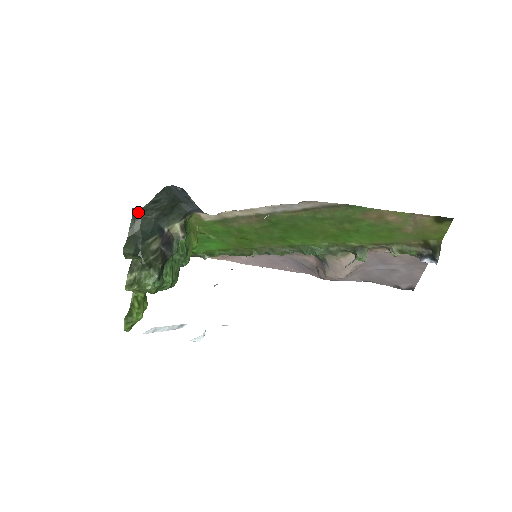
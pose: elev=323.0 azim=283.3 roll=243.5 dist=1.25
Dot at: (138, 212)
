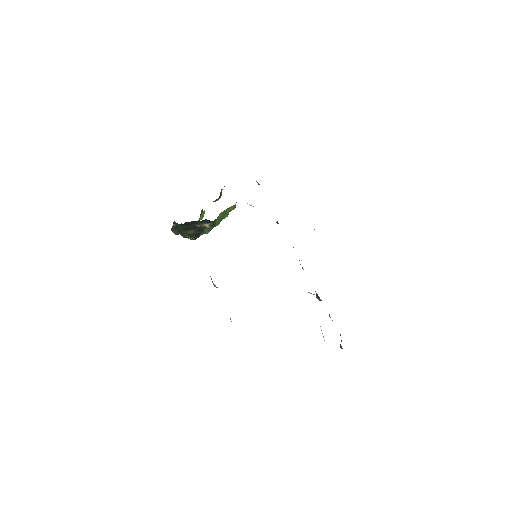
Dot at: (176, 223)
